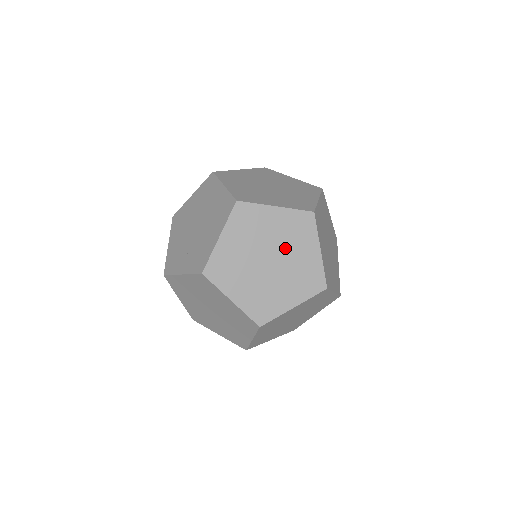
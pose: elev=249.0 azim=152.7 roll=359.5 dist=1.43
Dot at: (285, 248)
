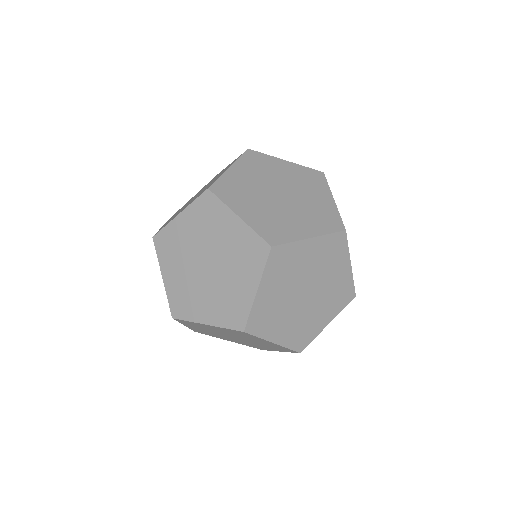
Dot at: (240, 337)
